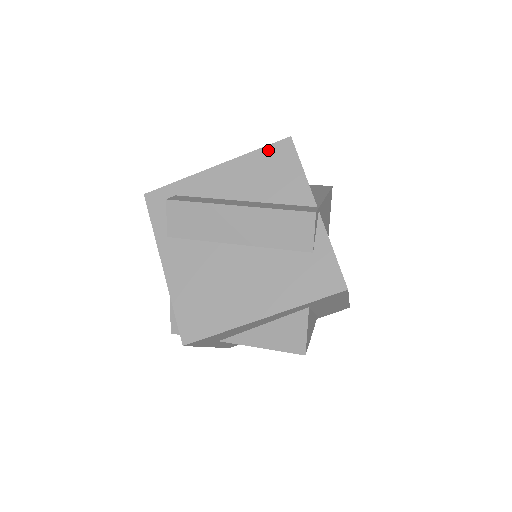
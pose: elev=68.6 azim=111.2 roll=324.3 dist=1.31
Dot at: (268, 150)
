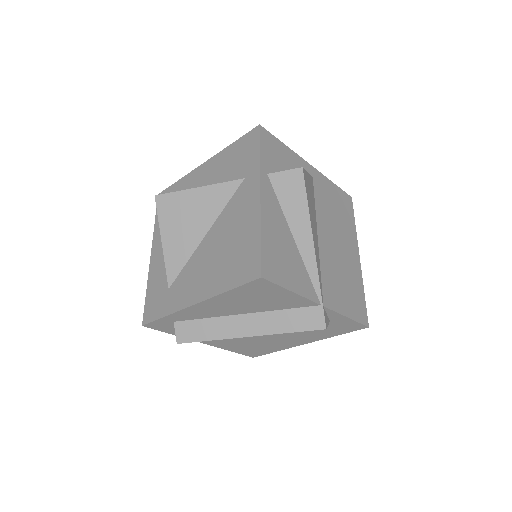
Dot at: (242, 289)
